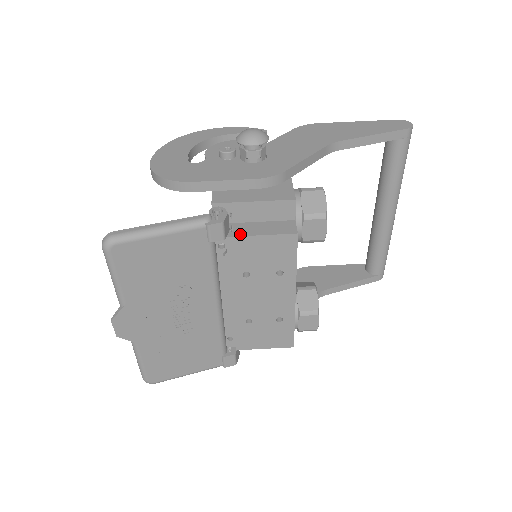
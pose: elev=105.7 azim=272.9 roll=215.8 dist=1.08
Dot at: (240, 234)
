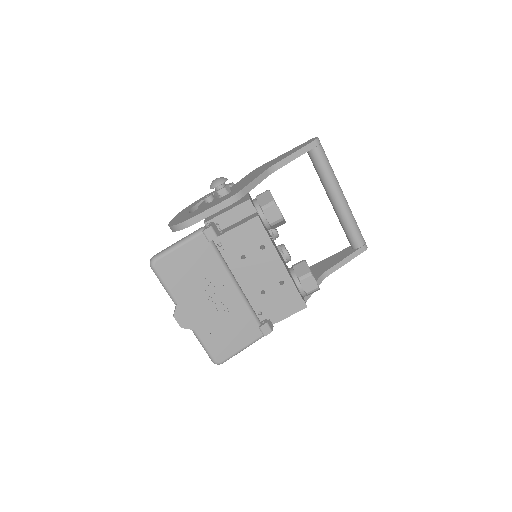
Dot at: (226, 231)
